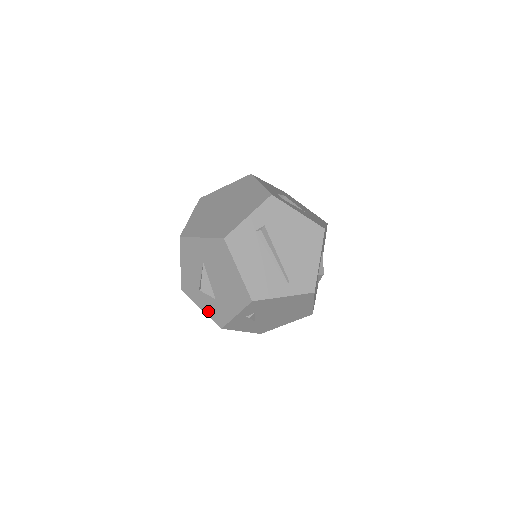
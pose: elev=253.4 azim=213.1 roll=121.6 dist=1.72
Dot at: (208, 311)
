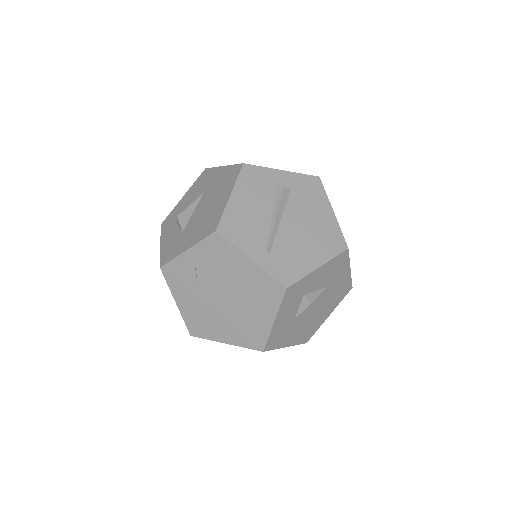
Dot at: (165, 247)
